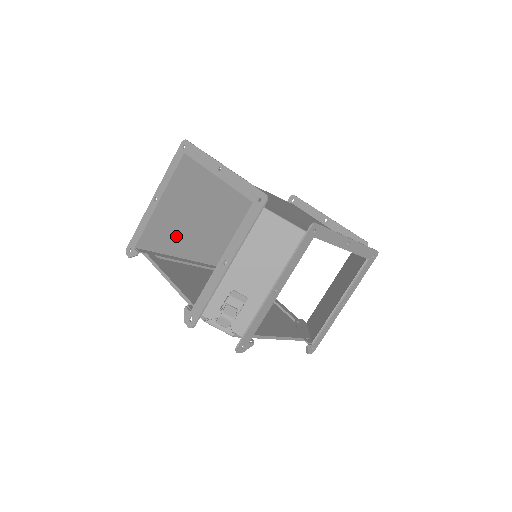
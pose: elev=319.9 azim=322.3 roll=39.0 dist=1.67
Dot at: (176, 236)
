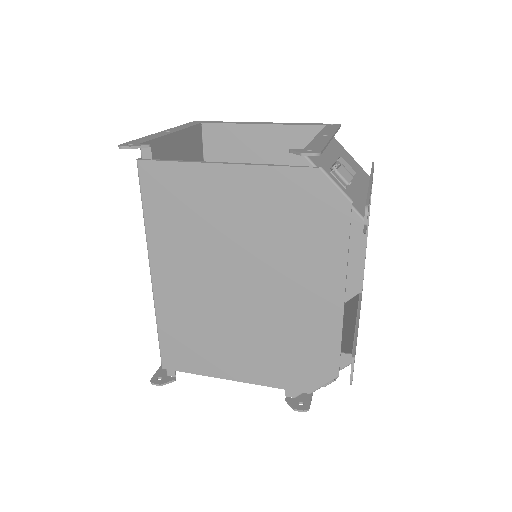
Dot at: occluded
